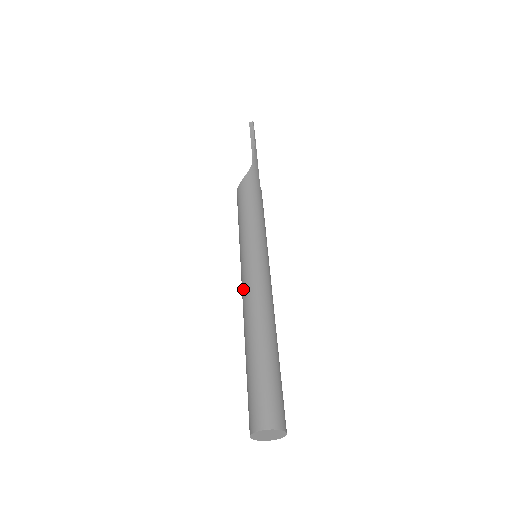
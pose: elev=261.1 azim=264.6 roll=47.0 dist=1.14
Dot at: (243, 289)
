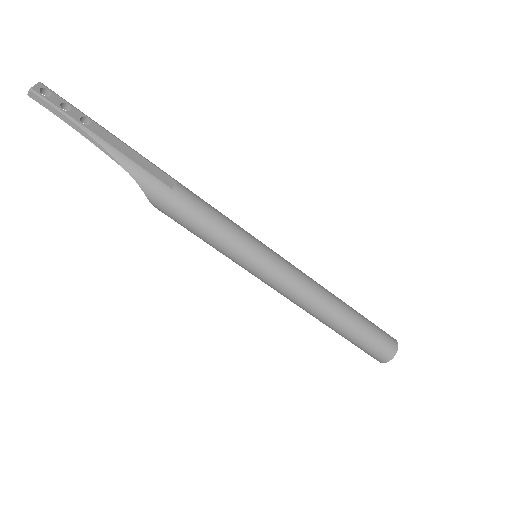
Dot at: (281, 294)
